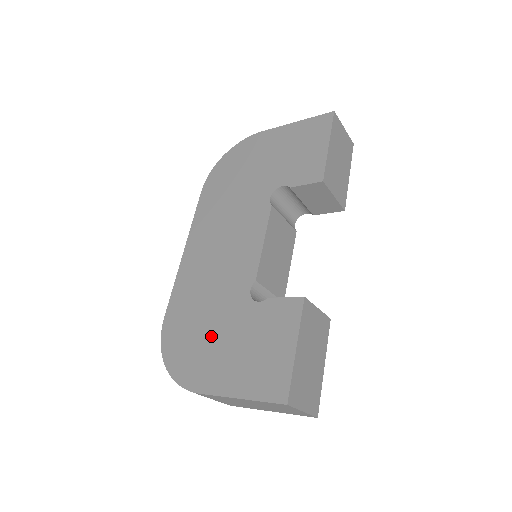
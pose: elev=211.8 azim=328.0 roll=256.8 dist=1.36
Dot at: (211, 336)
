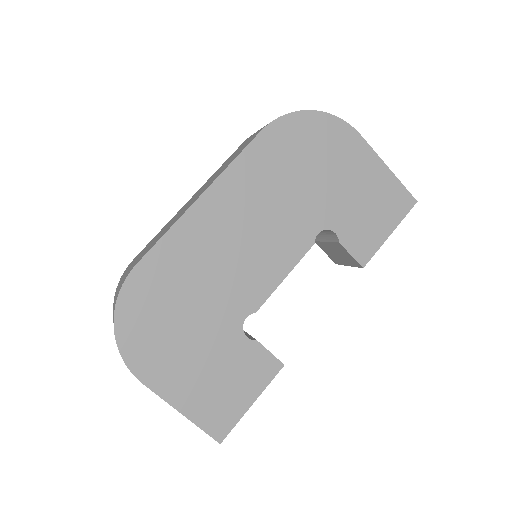
Dot at: (184, 334)
